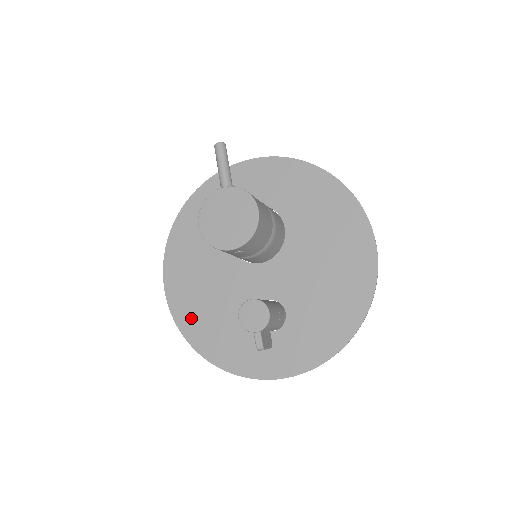
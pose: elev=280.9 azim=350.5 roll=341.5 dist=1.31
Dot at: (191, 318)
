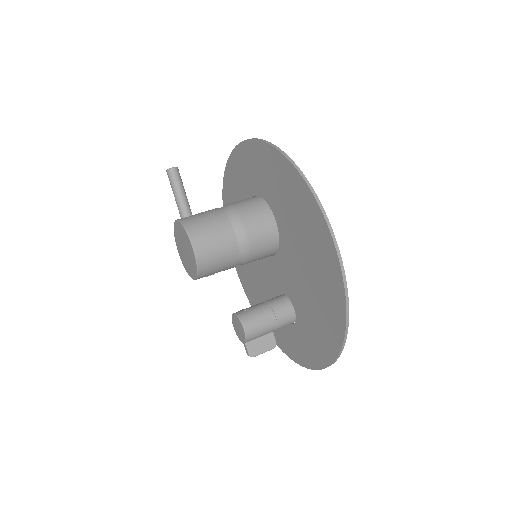
Dot at: (250, 292)
